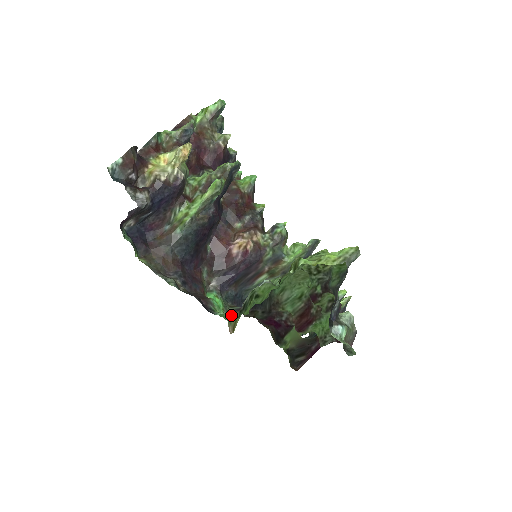
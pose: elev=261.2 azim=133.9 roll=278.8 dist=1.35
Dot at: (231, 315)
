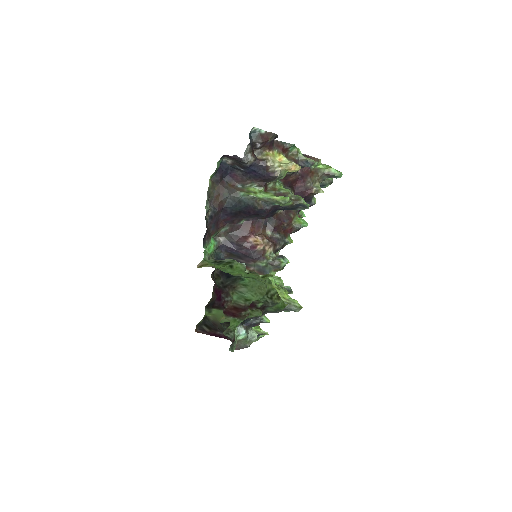
Dot at: occluded
